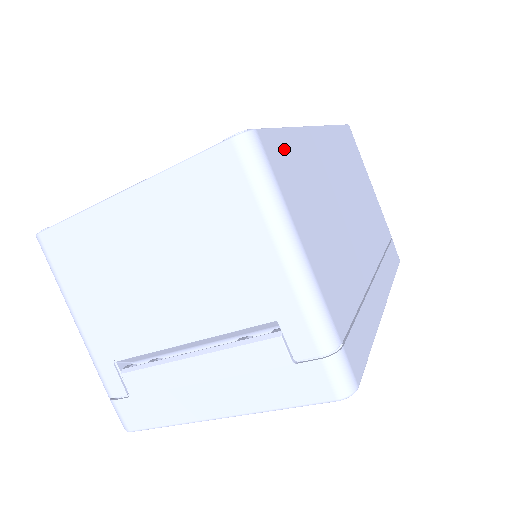
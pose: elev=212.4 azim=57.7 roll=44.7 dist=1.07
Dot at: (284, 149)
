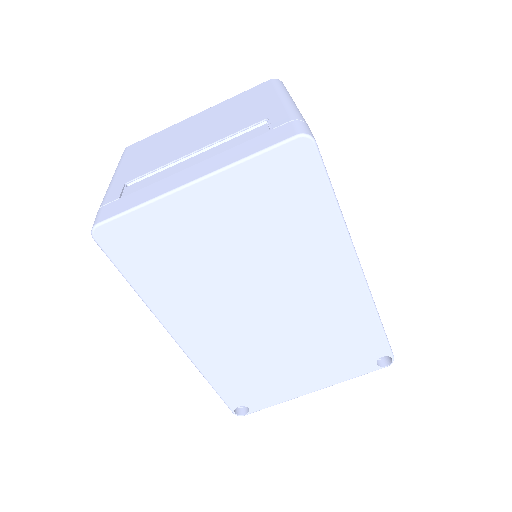
Dot at: occluded
